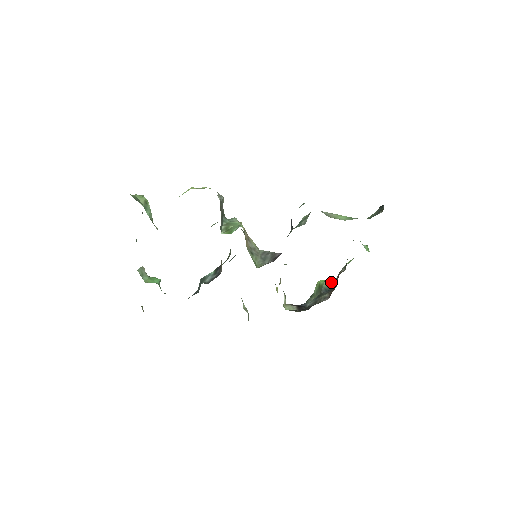
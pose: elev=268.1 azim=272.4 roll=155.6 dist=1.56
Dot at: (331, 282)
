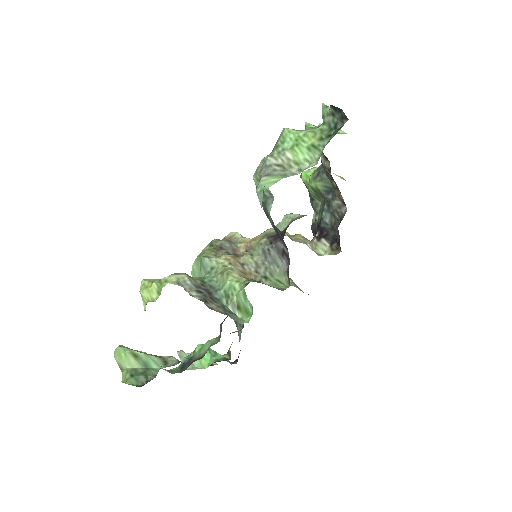
Dot at: (323, 179)
